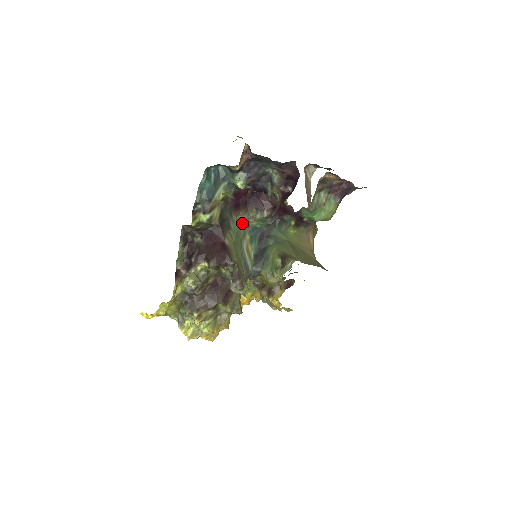
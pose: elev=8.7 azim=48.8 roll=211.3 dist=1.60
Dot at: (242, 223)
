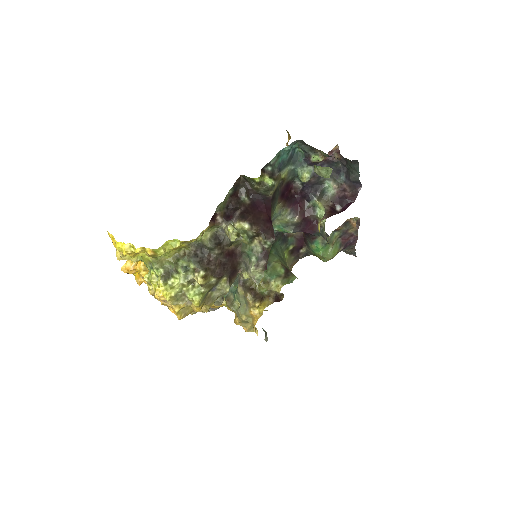
Dot at: (274, 214)
